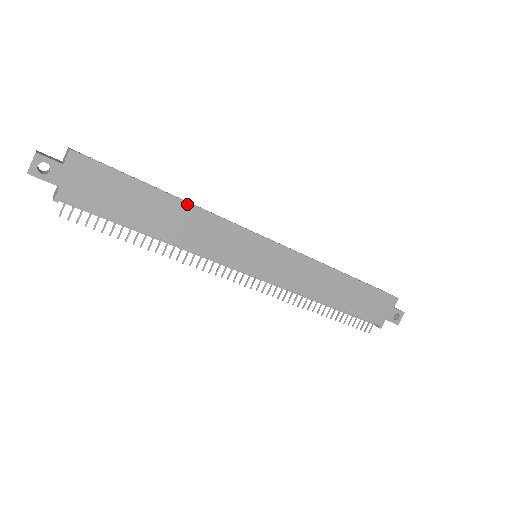
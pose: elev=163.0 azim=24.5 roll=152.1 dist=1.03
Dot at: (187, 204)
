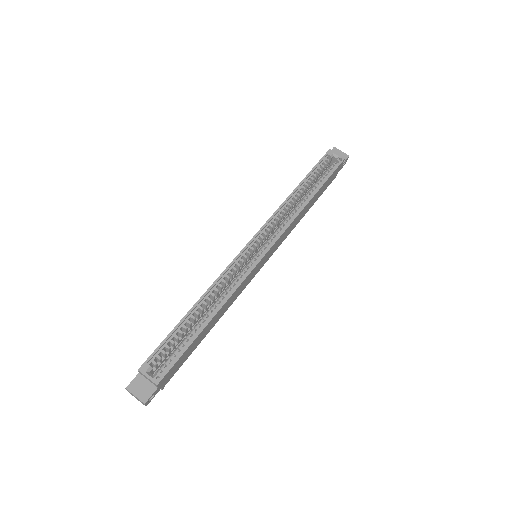
Dot at: (219, 310)
